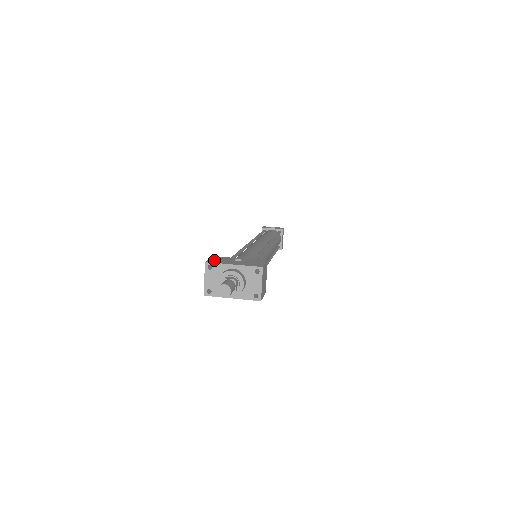
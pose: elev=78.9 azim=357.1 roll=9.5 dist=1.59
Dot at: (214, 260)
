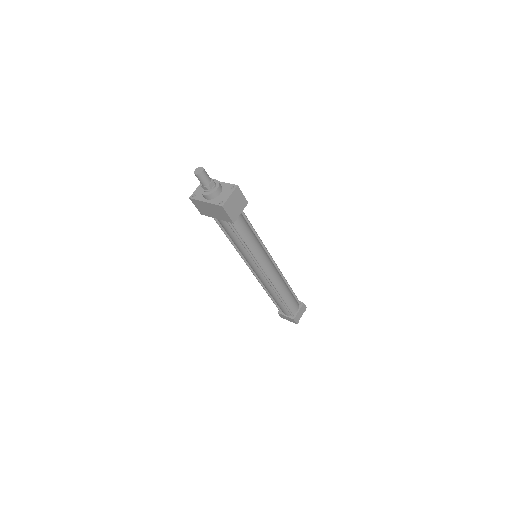
Dot at: occluded
